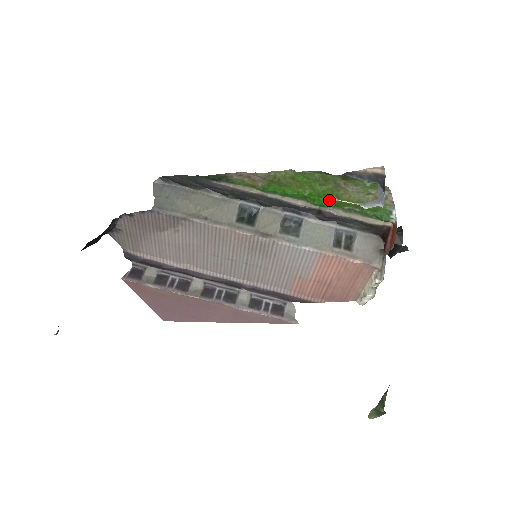
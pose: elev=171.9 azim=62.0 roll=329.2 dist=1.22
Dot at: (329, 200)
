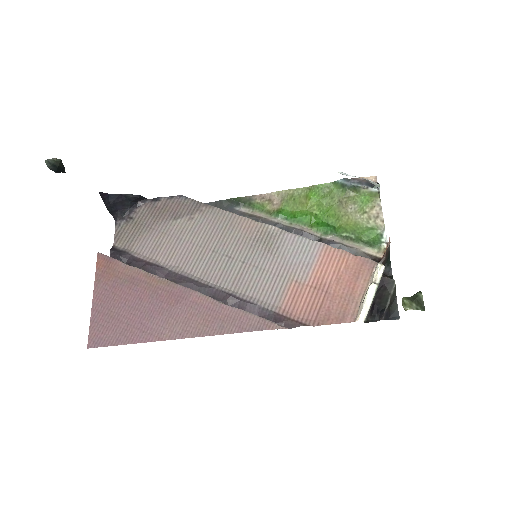
Dot at: (341, 172)
